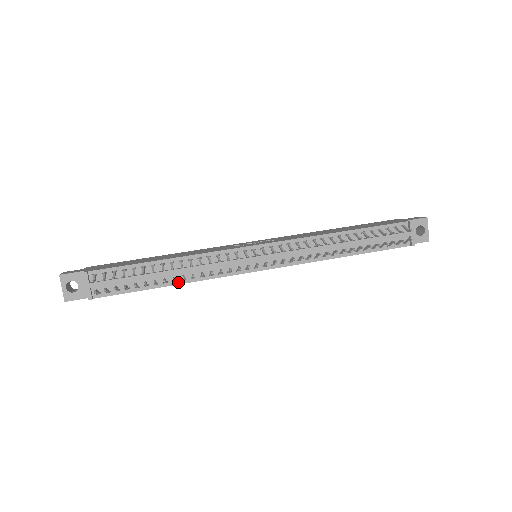
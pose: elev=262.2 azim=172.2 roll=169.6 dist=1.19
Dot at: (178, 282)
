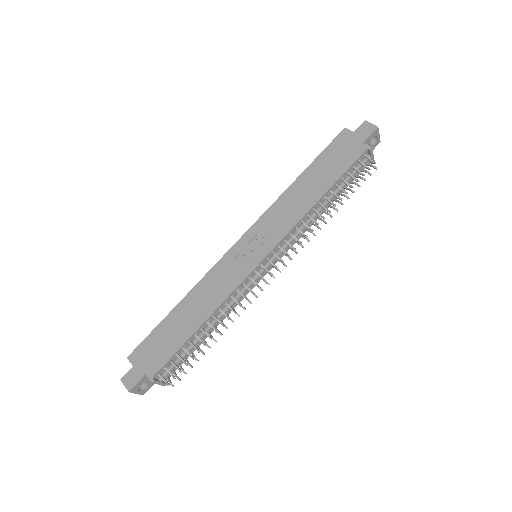
Dot at: (217, 325)
